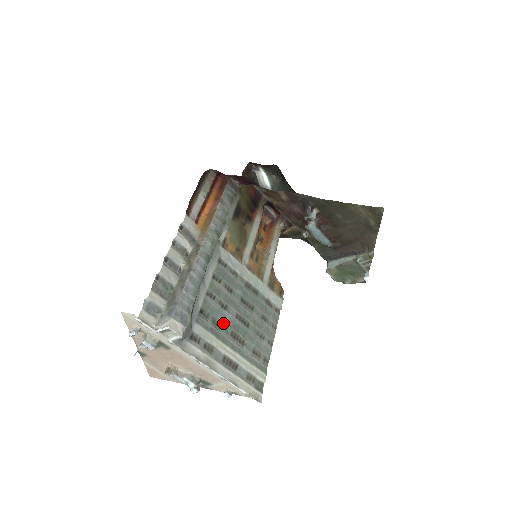
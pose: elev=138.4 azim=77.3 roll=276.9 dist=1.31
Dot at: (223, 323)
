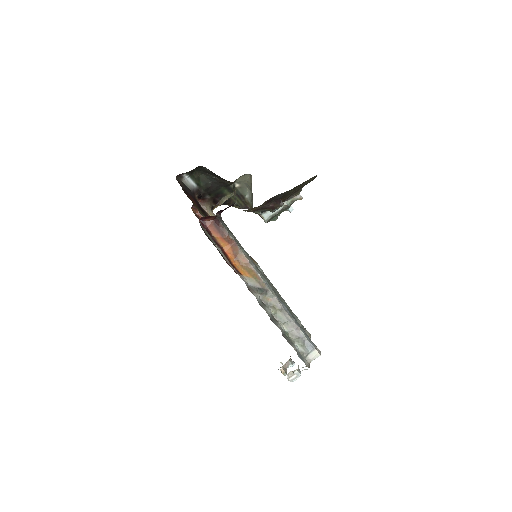
Dot at: occluded
